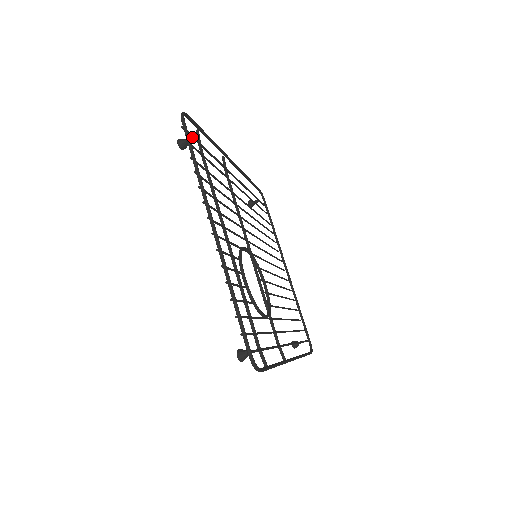
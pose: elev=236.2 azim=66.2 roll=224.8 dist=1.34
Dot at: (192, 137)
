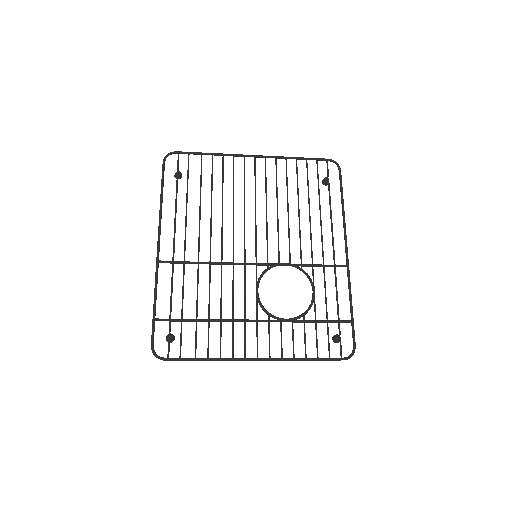
Dot at: occluded
